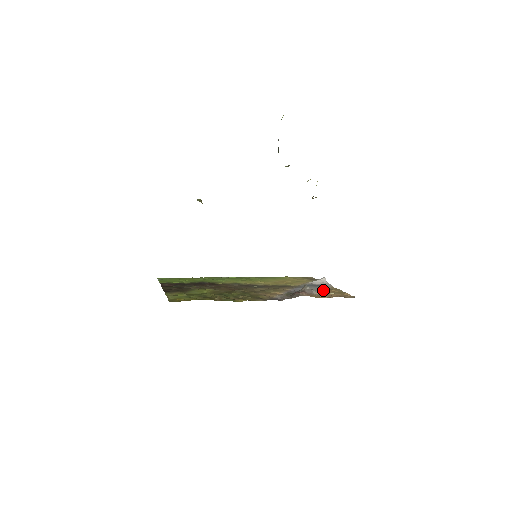
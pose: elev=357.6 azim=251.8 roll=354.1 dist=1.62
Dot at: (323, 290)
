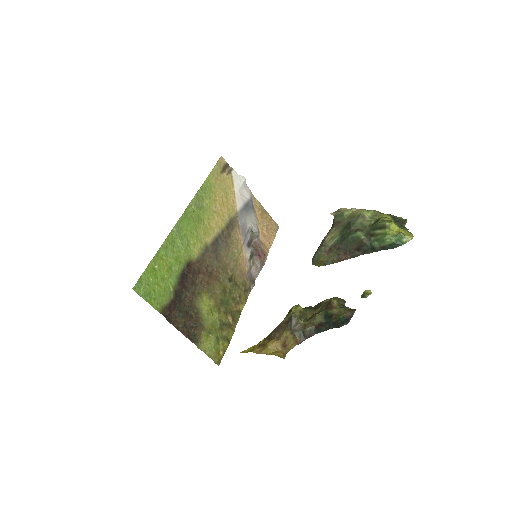
Dot at: (257, 218)
